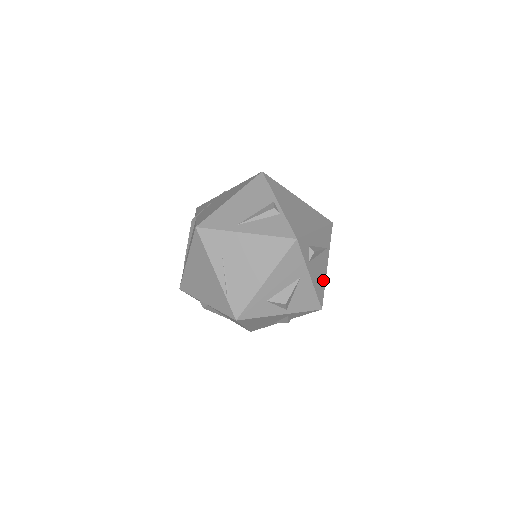
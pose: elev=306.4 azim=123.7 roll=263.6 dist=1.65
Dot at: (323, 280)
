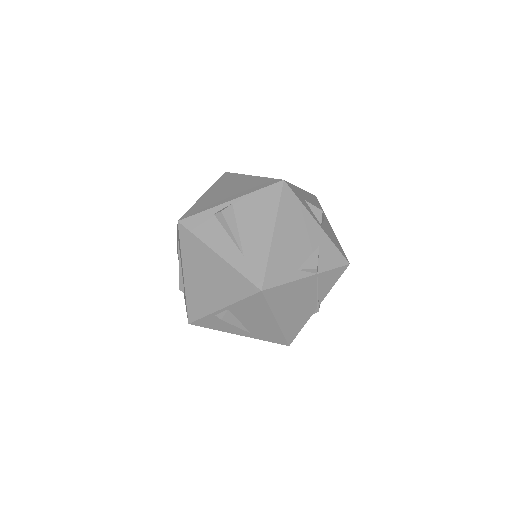
Dot at: occluded
